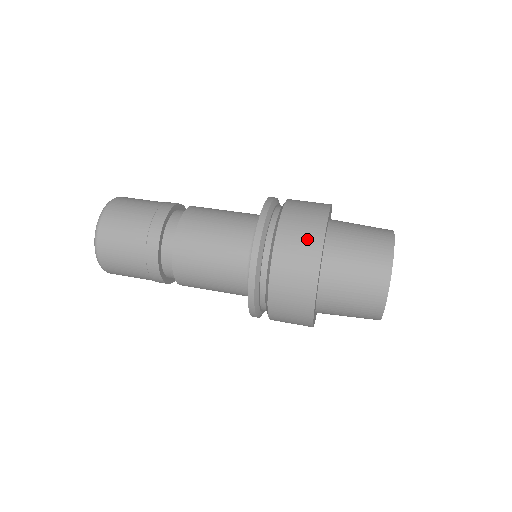
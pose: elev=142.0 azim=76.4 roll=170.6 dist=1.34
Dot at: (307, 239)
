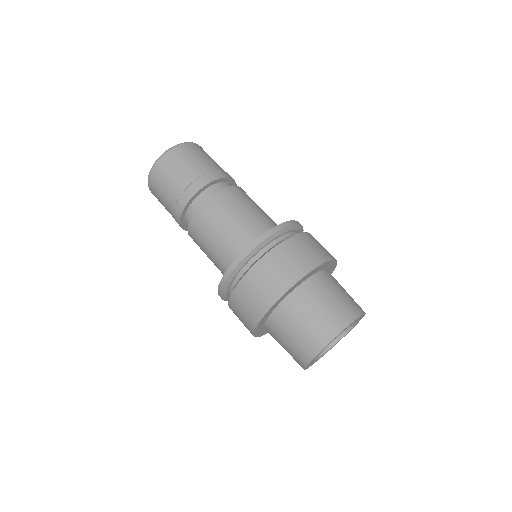
Dot at: (246, 317)
